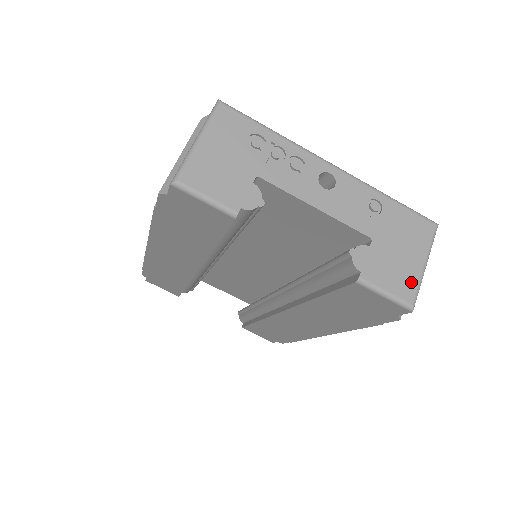
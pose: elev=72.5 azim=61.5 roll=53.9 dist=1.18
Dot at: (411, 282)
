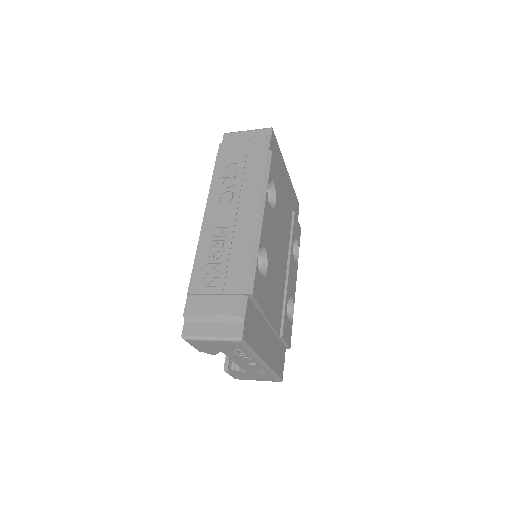
Dot at: (244, 379)
